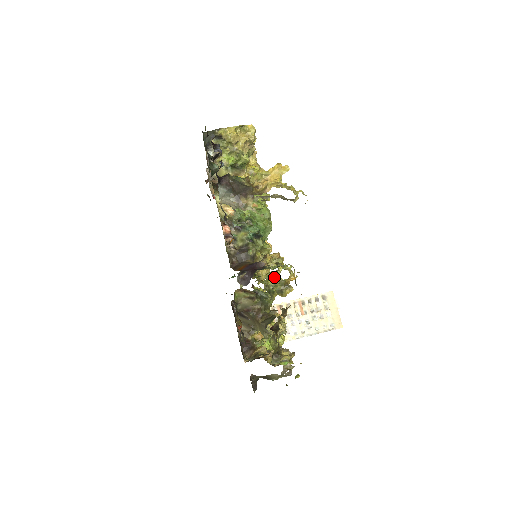
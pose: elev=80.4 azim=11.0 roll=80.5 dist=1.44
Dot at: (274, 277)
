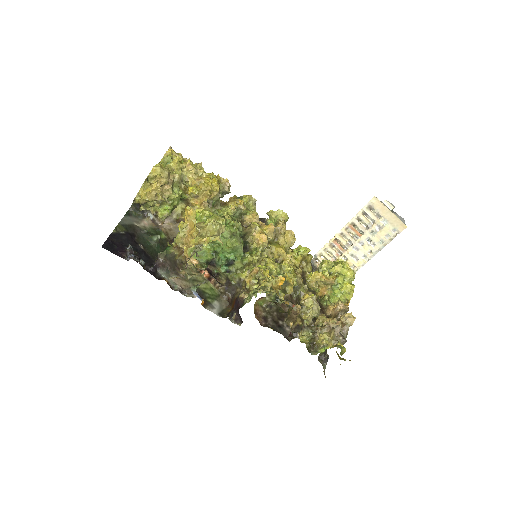
Dot at: occluded
